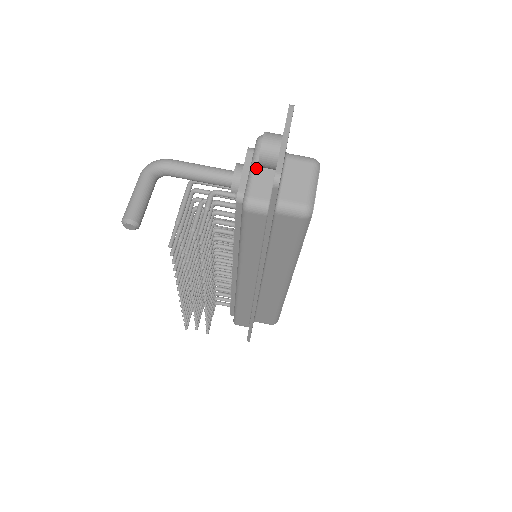
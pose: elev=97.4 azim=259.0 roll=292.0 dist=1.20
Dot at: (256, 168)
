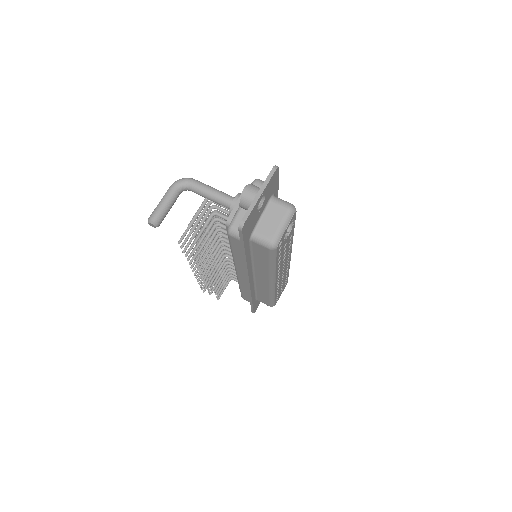
Dot at: occluded
